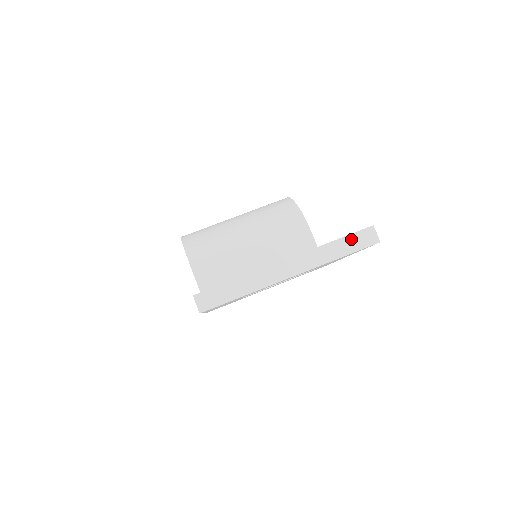
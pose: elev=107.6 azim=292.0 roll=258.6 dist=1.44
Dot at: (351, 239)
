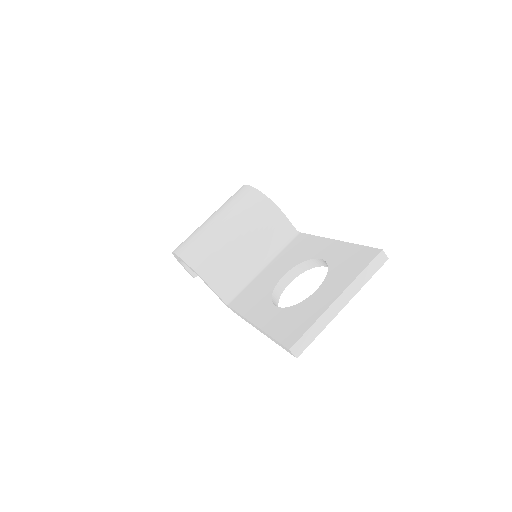
Dot at: (372, 265)
